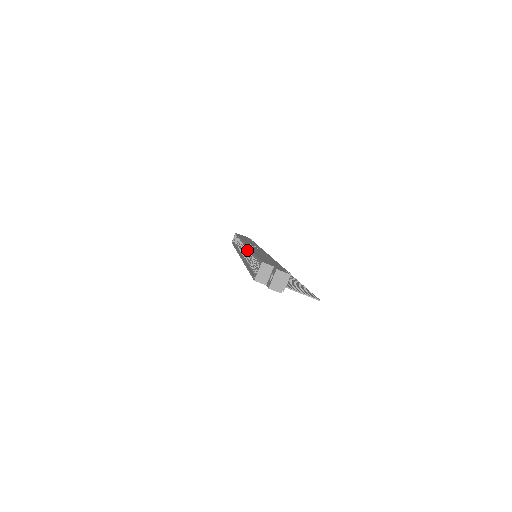
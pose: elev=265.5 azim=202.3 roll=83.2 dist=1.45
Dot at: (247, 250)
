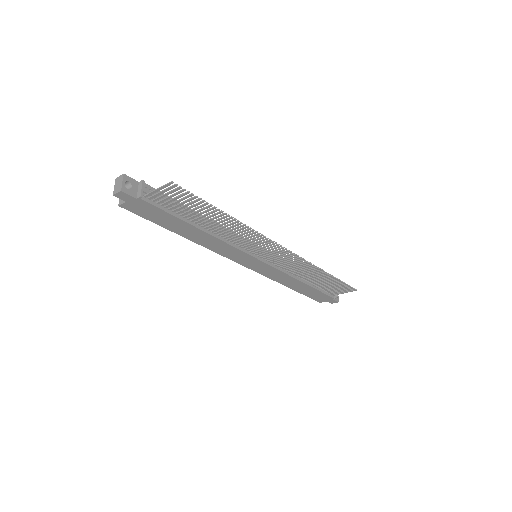
Dot at: occluded
